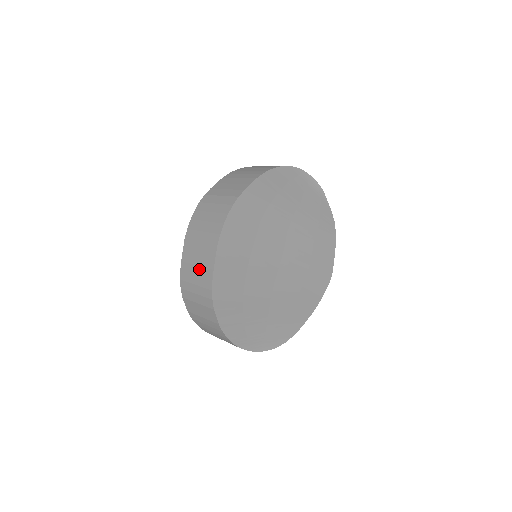
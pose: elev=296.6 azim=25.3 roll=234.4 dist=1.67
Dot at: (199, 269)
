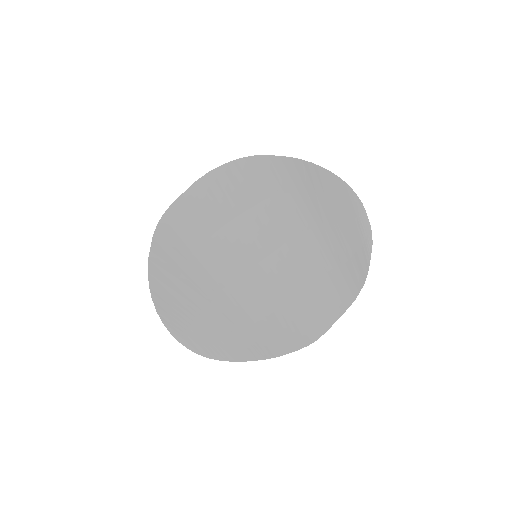
Dot at: occluded
